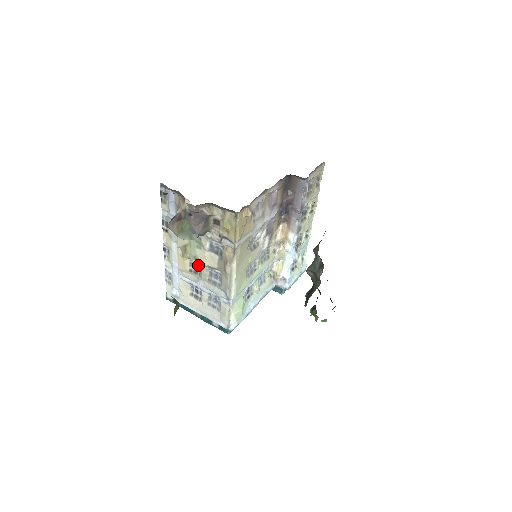
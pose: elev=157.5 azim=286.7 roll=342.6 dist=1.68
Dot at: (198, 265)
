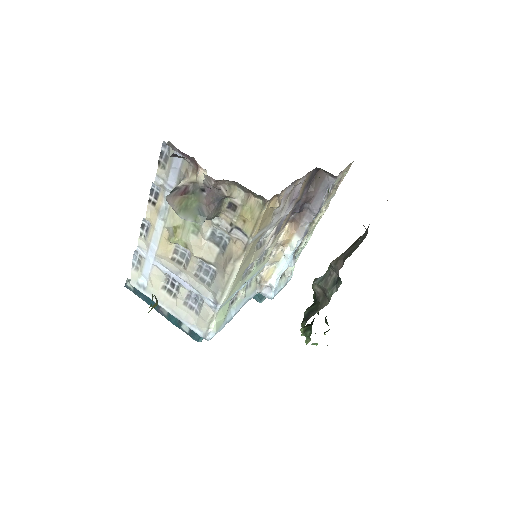
Dot at: (185, 254)
